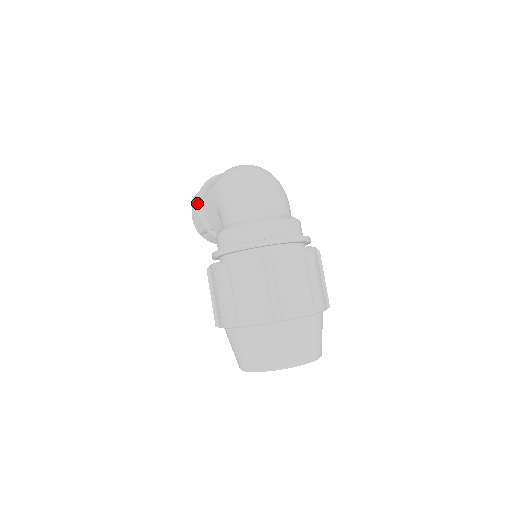
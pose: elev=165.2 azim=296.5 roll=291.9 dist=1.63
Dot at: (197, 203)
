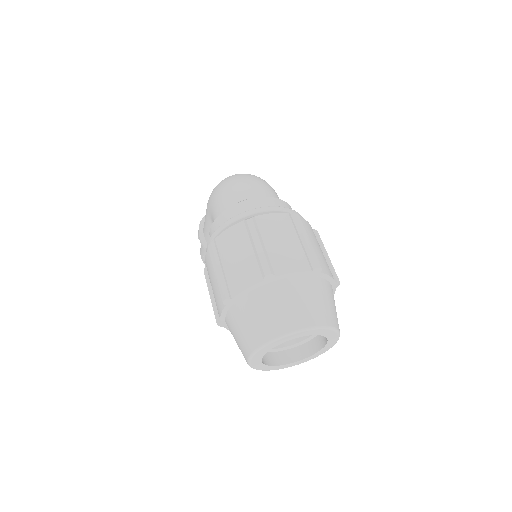
Dot at: (198, 231)
